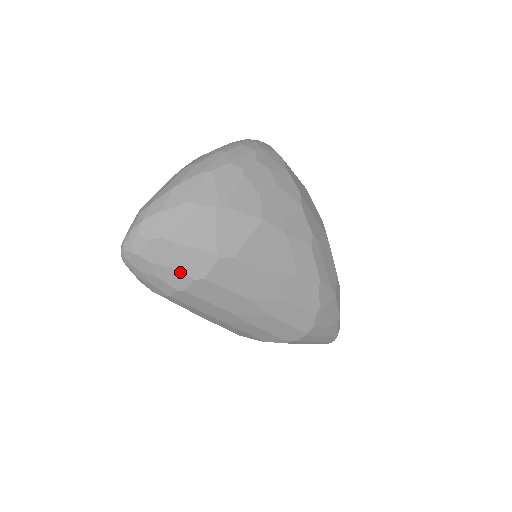
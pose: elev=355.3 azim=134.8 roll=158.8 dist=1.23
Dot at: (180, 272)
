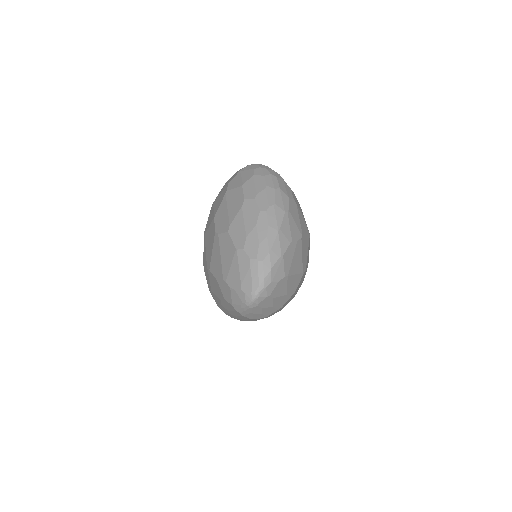
Dot at: (286, 296)
